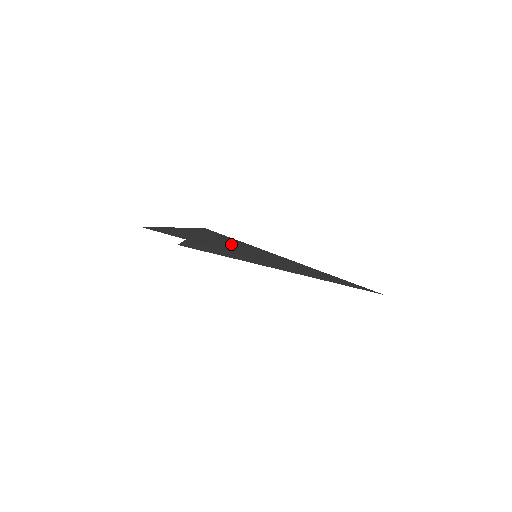
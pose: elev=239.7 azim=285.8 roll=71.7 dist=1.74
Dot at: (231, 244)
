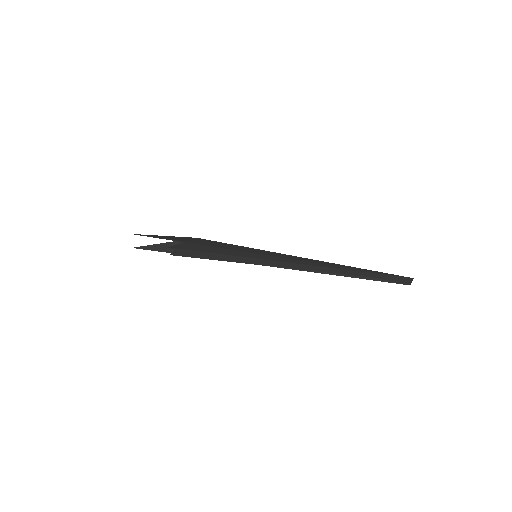
Dot at: (227, 246)
